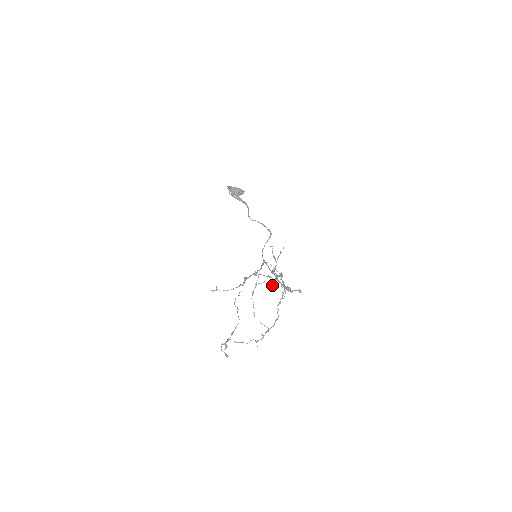
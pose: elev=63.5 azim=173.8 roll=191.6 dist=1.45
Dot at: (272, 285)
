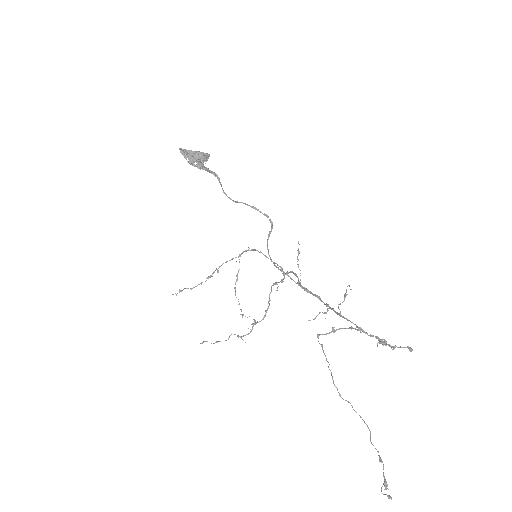
Dot at: occluded
